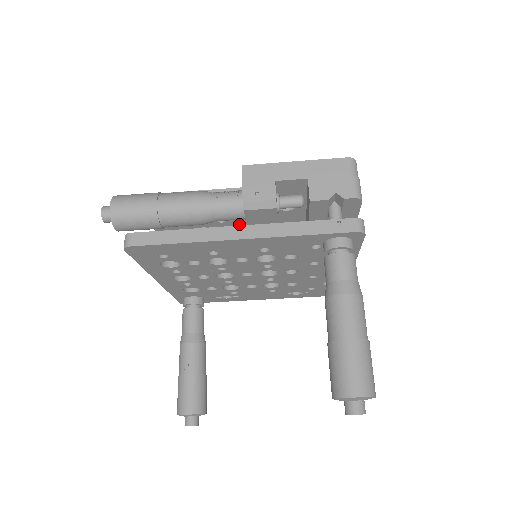
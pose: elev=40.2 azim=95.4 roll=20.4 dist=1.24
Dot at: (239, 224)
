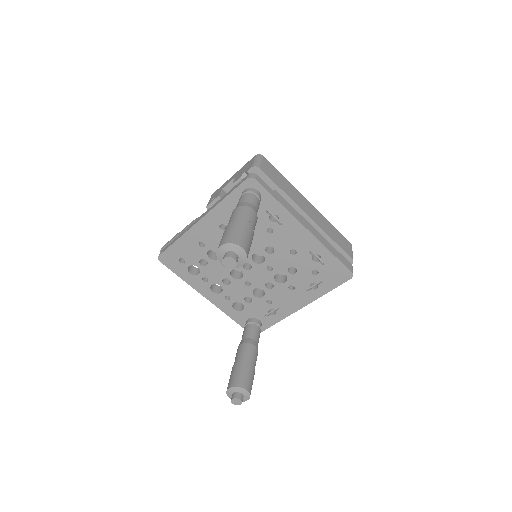
Dot at: occluded
